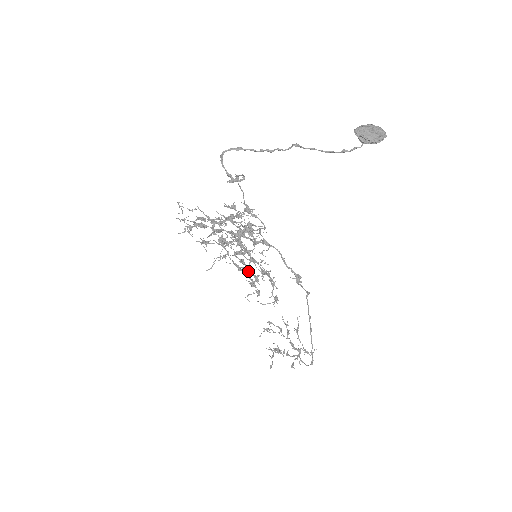
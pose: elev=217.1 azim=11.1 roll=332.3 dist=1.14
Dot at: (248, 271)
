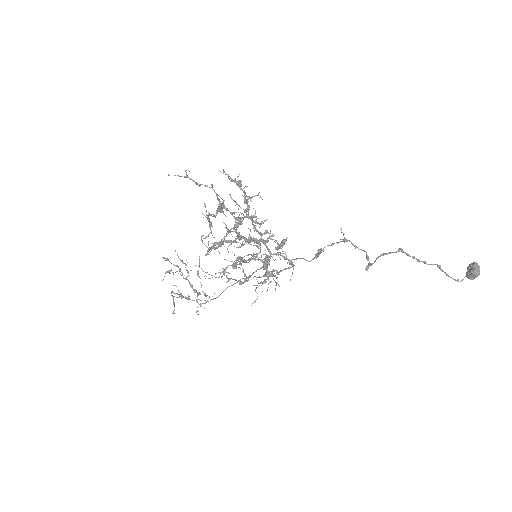
Dot at: (250, 276)
